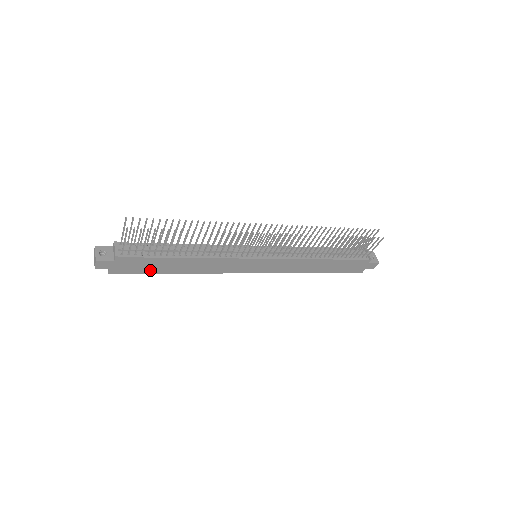
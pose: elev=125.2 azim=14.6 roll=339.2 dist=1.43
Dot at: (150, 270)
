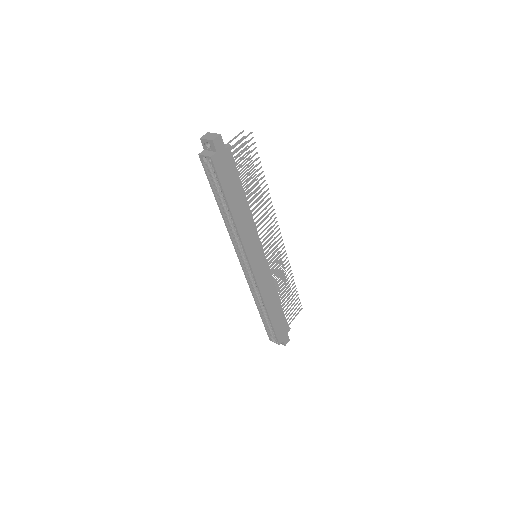
Dot at: (226, 187)
